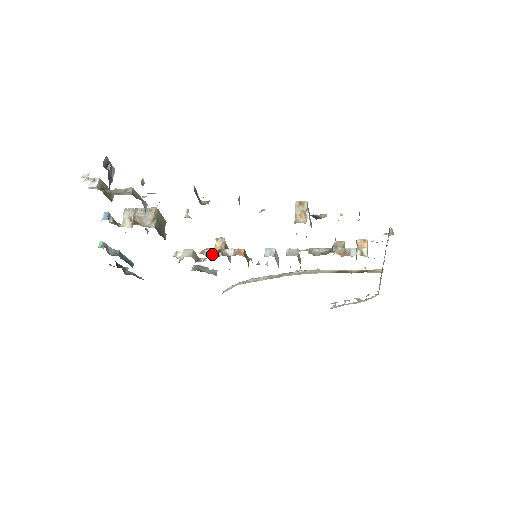
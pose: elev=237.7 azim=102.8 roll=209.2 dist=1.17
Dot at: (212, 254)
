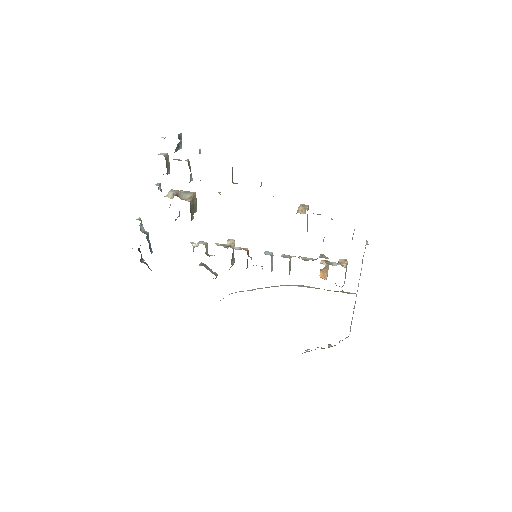
Dot at: (222, 245)
